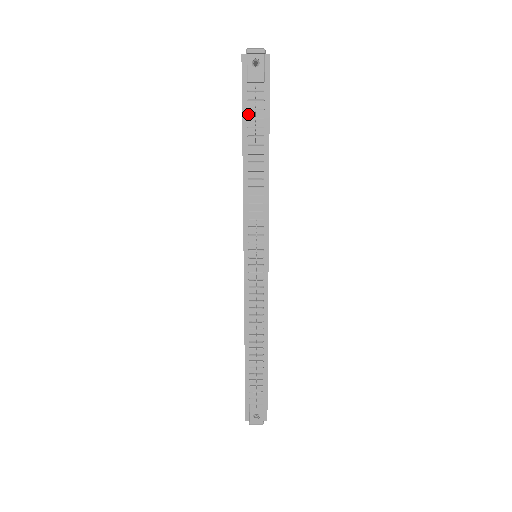
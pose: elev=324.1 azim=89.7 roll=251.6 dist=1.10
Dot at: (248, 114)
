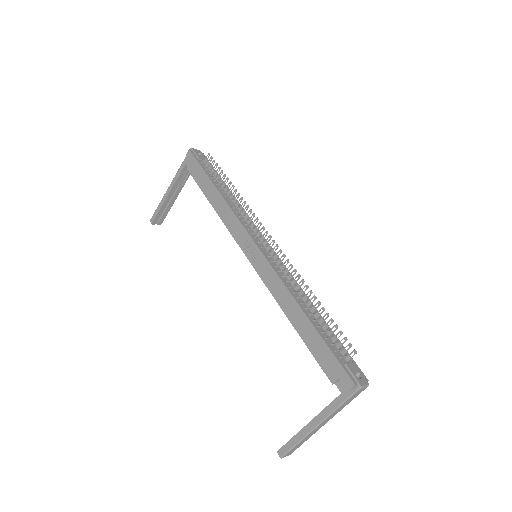
Dot at: (208, 172)
